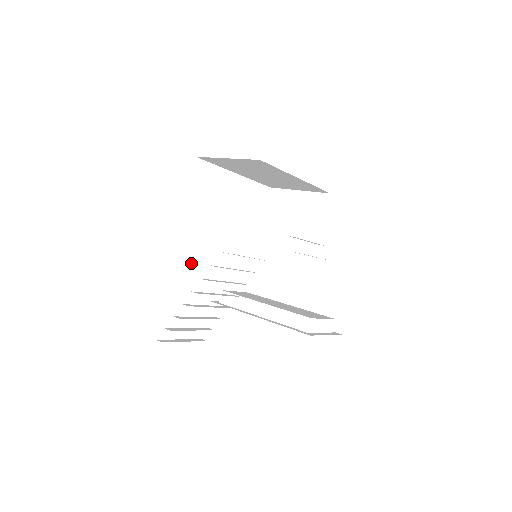
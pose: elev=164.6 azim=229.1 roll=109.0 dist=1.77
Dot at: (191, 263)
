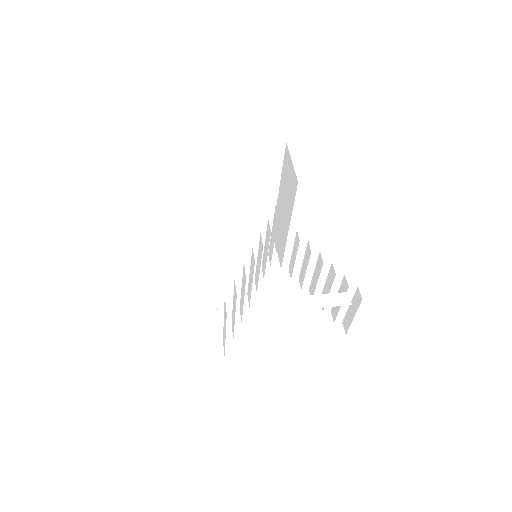
Dot at: occluded
